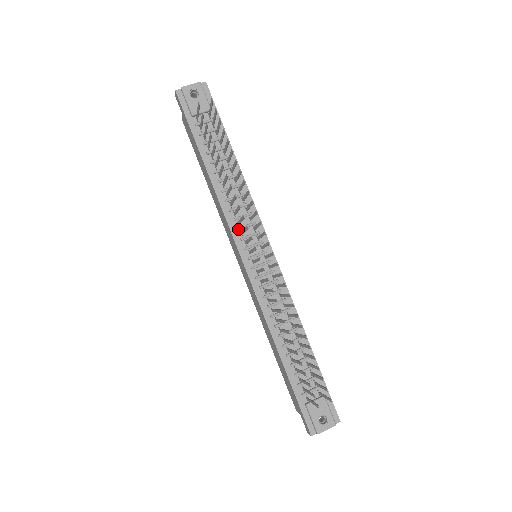
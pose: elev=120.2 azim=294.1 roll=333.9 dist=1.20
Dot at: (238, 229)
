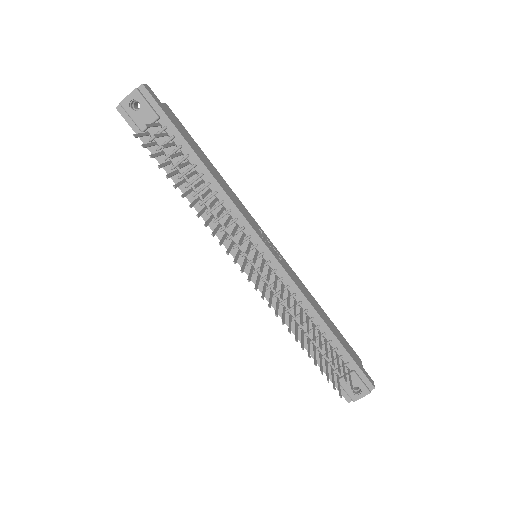
Dot at: (228, 239)
